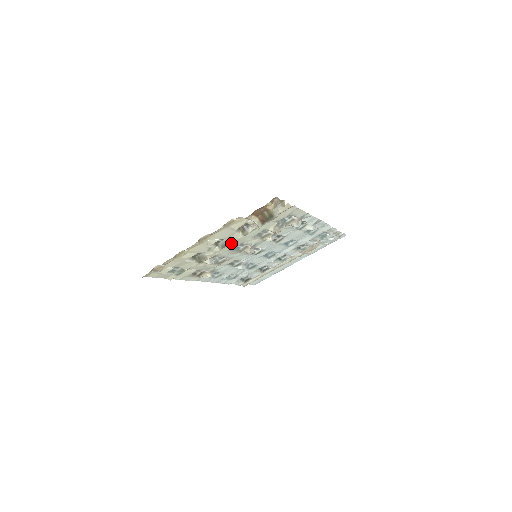
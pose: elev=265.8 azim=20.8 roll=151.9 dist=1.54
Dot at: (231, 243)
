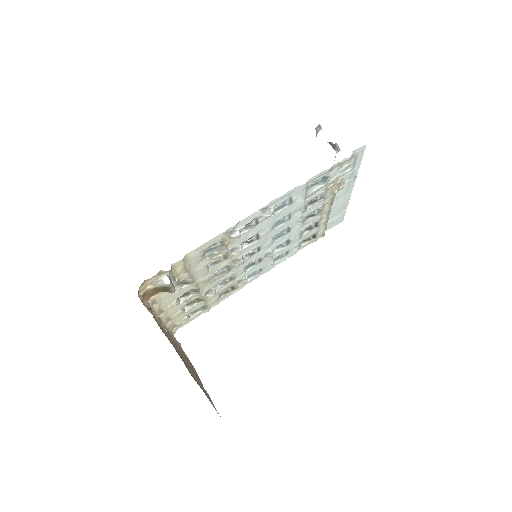
Dot at: (196, 288)
